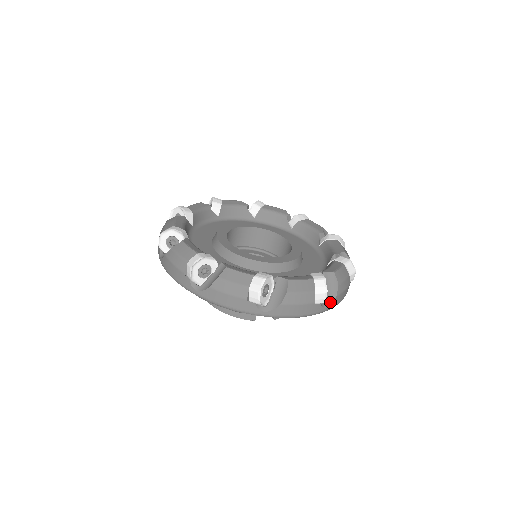
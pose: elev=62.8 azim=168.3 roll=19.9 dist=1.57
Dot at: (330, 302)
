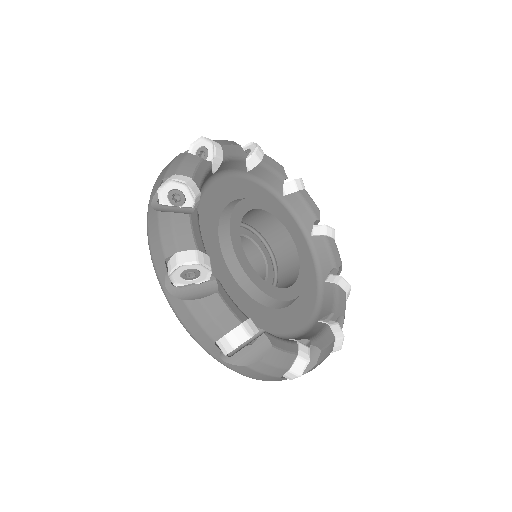
Dot at: (234, 362)
